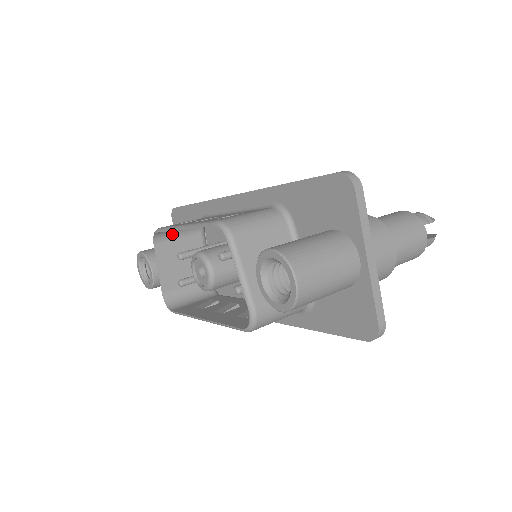
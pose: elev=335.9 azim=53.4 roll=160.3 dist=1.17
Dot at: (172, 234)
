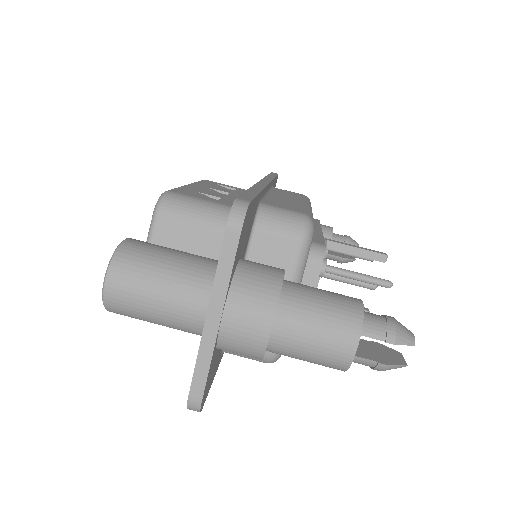
Dot at: occluded
